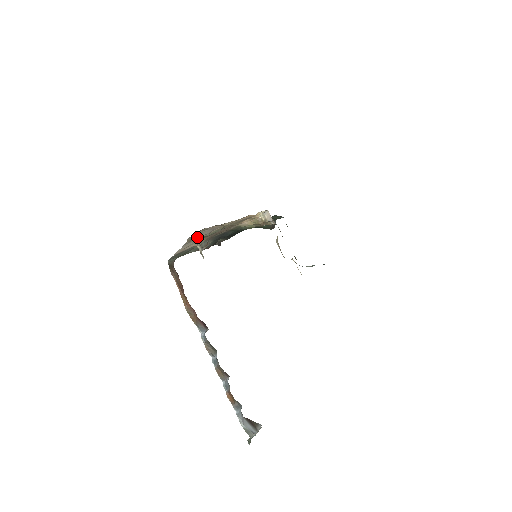
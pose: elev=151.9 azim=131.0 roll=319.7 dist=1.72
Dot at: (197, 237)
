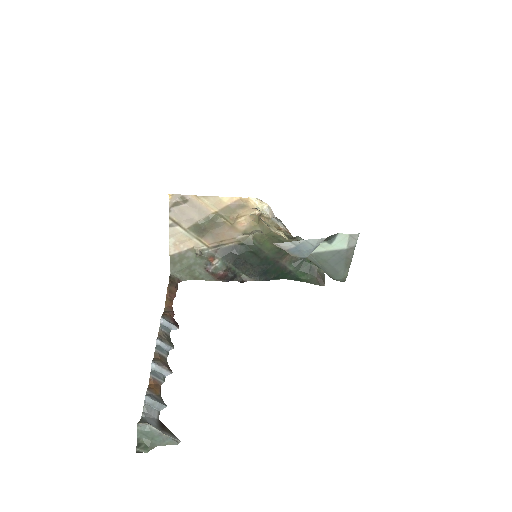
Dot at: (184, 222)
